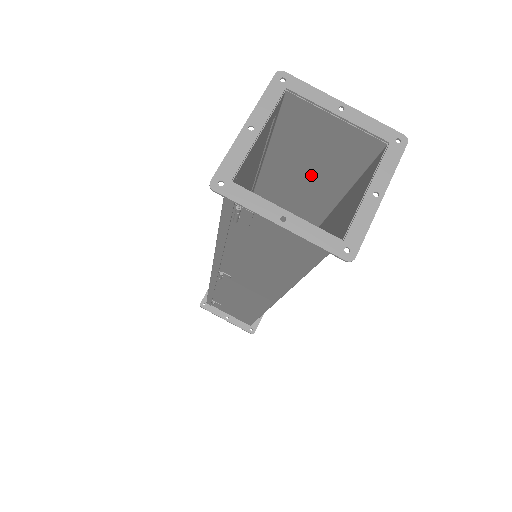
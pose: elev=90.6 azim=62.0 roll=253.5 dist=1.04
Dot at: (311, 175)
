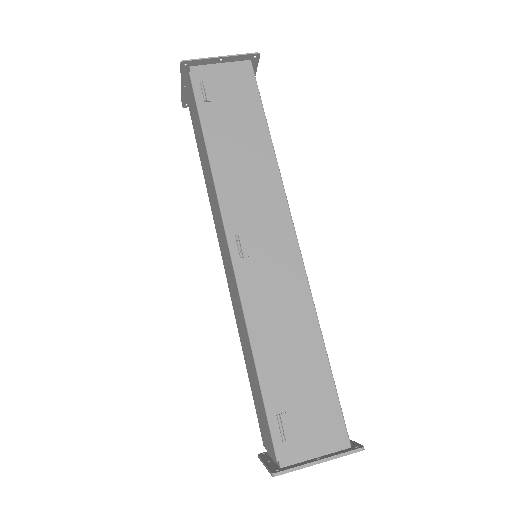
Dot at: occluded
